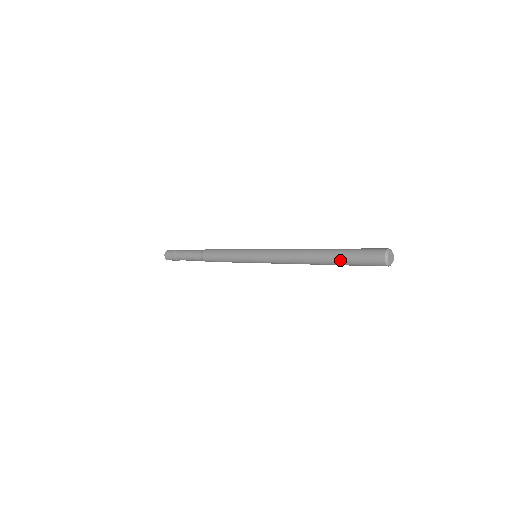
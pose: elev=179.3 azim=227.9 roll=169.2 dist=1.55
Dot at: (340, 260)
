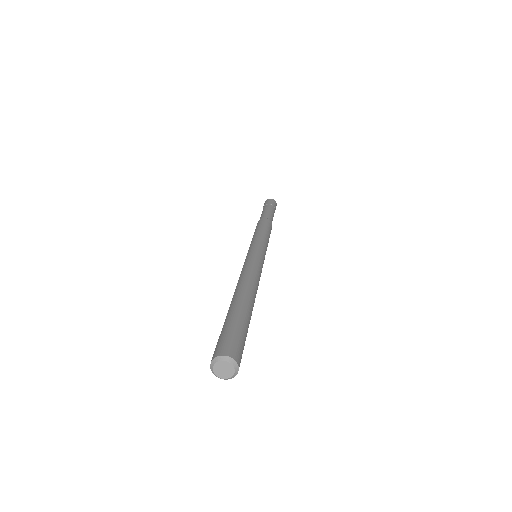
Dot at: occluded
